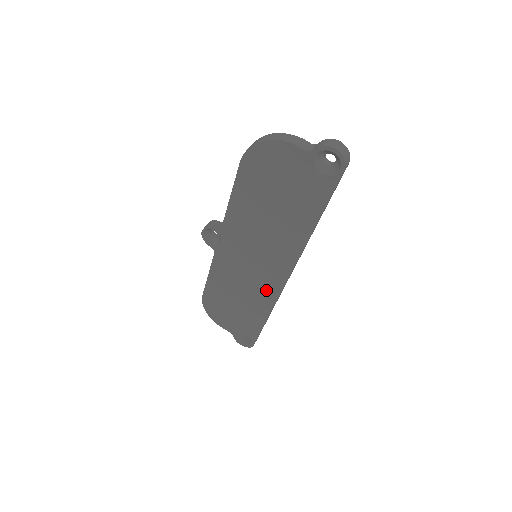
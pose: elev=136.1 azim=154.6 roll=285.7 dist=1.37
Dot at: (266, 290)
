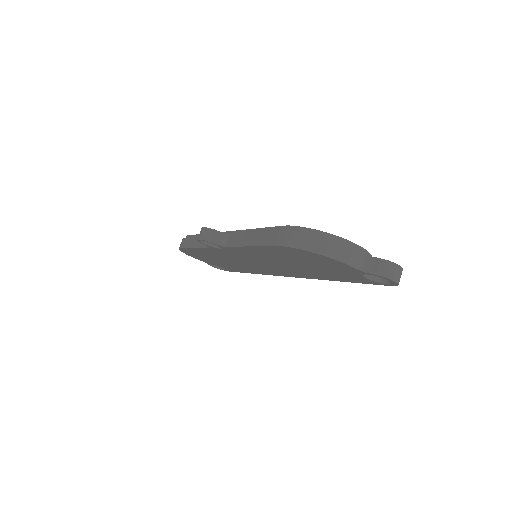
Dot at: (259, 270)
